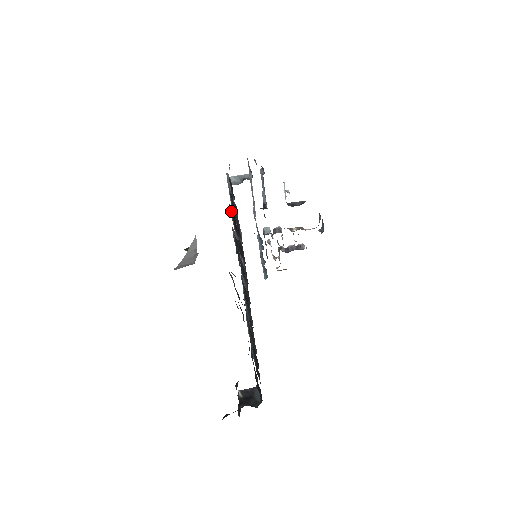
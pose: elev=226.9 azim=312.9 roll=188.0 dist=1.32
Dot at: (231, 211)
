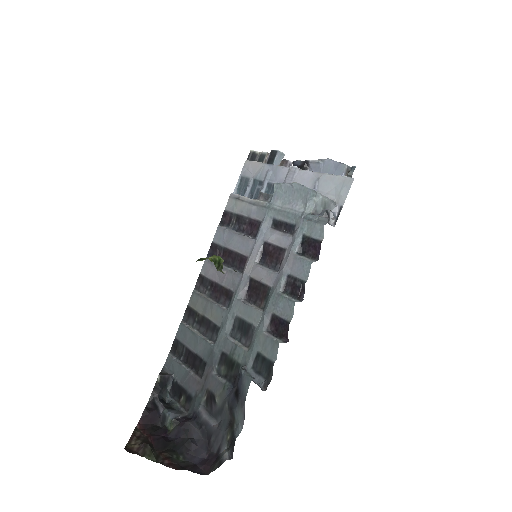
Dot at: (289, 305)
